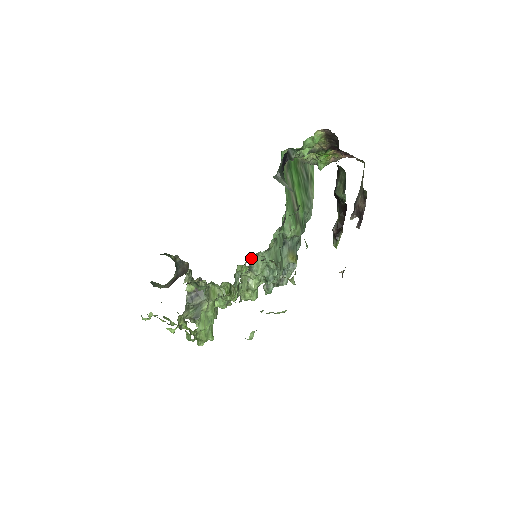
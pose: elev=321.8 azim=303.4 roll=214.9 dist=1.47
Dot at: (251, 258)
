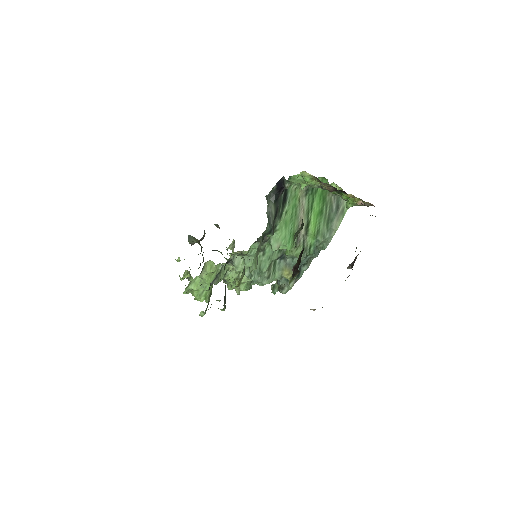
Dot at: (234, 255)
